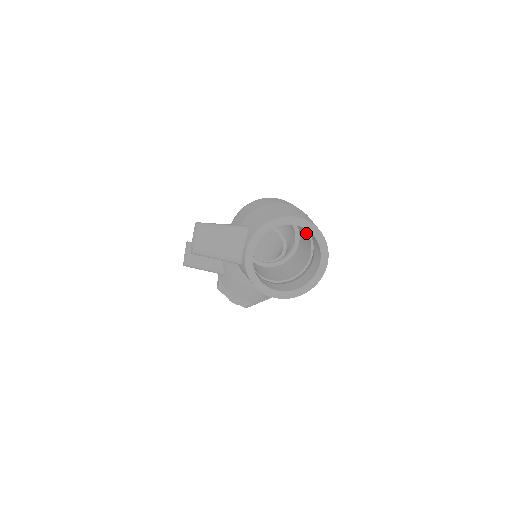
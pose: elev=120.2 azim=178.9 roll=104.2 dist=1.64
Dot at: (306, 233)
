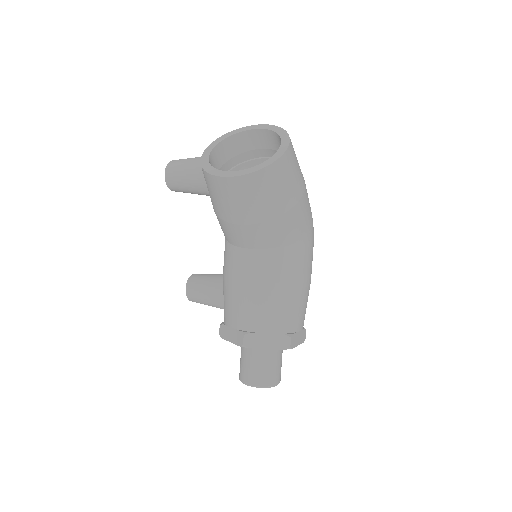
Dot at: occluded
